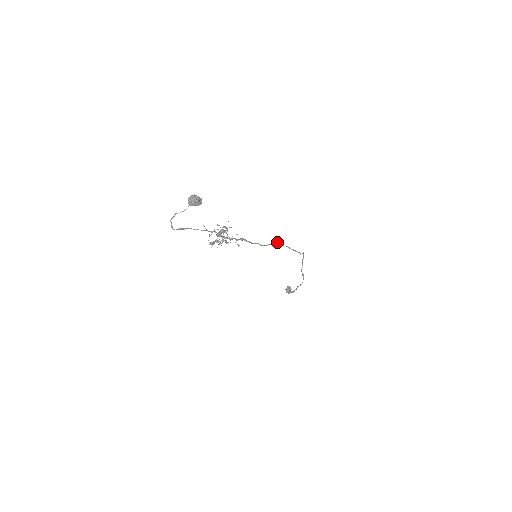
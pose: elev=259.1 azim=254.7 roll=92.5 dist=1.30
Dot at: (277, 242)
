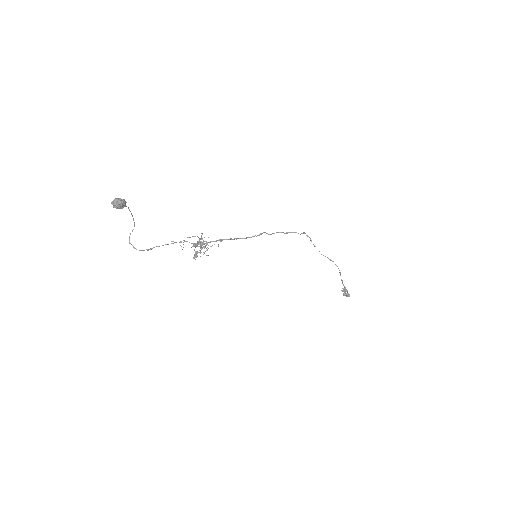
Dot at: (265, 232)
